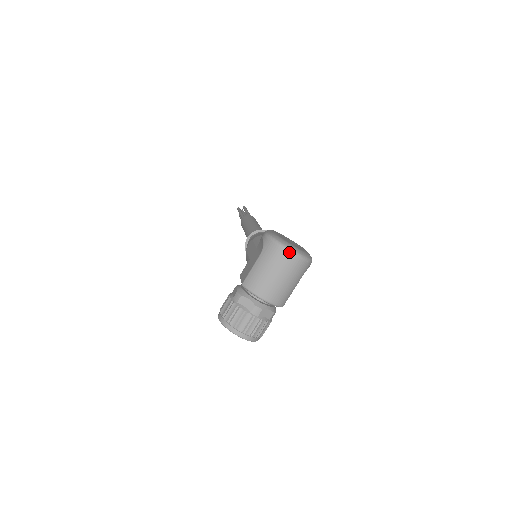
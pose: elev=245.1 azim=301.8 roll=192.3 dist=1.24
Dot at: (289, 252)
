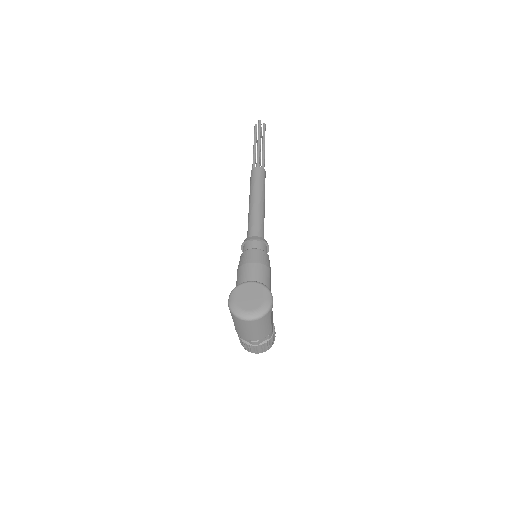
Dot at: (246, 321)
